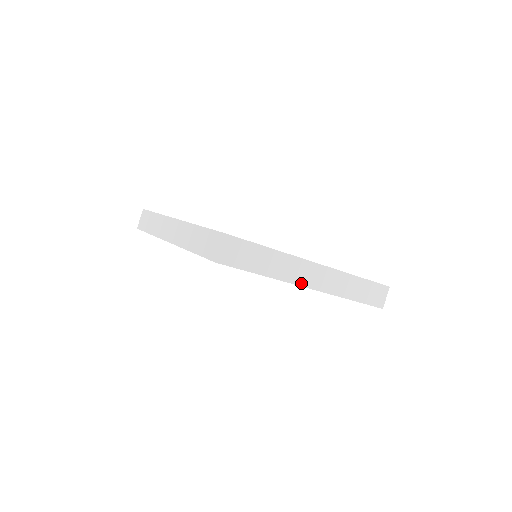
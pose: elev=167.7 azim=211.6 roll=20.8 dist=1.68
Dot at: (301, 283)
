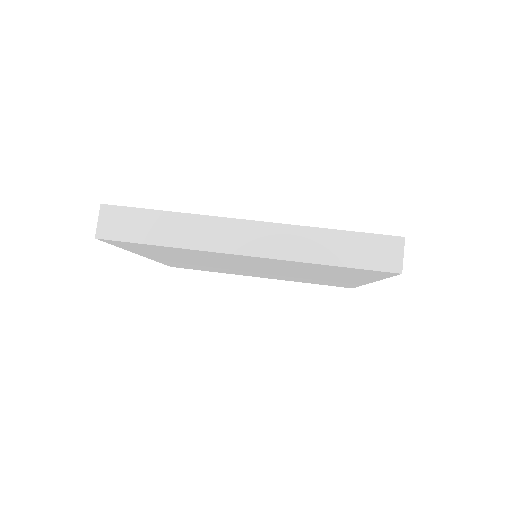
Dot at: (225, 249)
